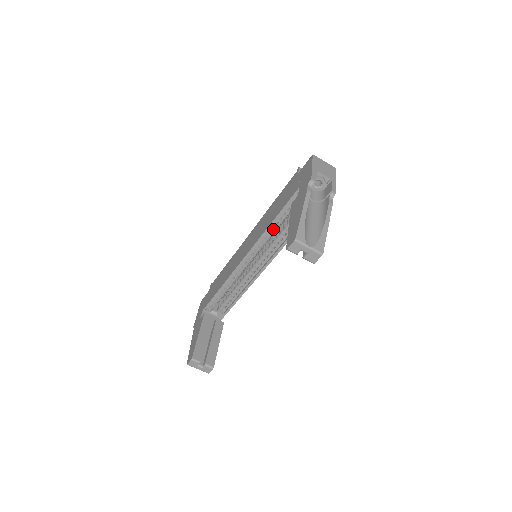
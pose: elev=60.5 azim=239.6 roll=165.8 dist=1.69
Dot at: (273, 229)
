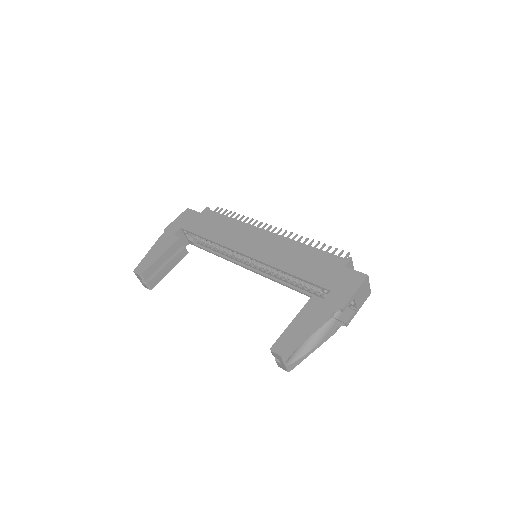
Dot at: occluded
